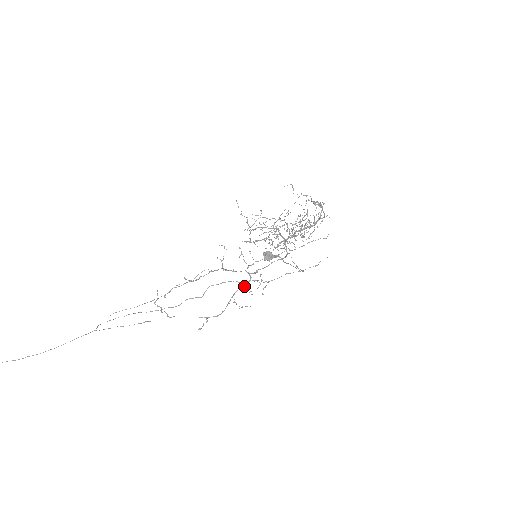
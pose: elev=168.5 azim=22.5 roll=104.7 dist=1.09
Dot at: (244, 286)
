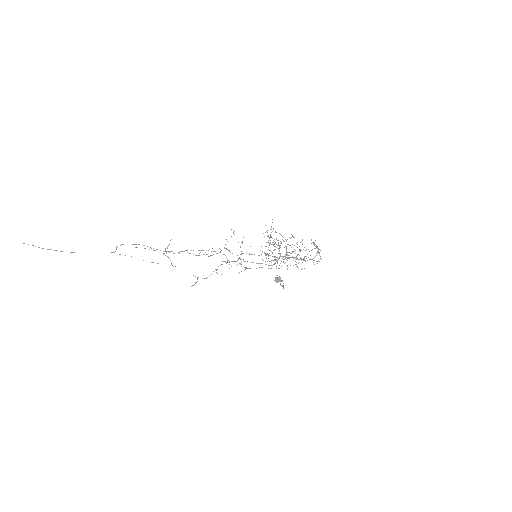
Dot at: occluded
